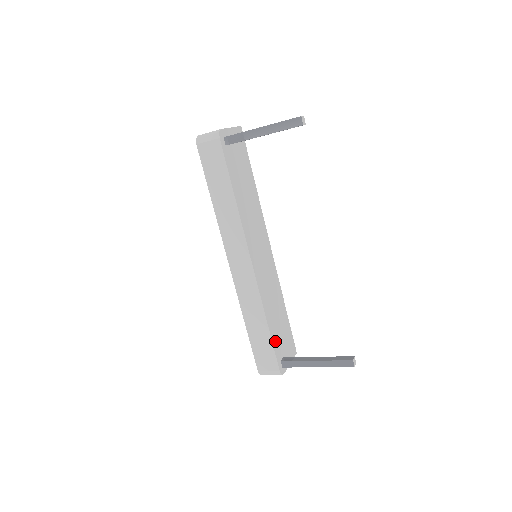
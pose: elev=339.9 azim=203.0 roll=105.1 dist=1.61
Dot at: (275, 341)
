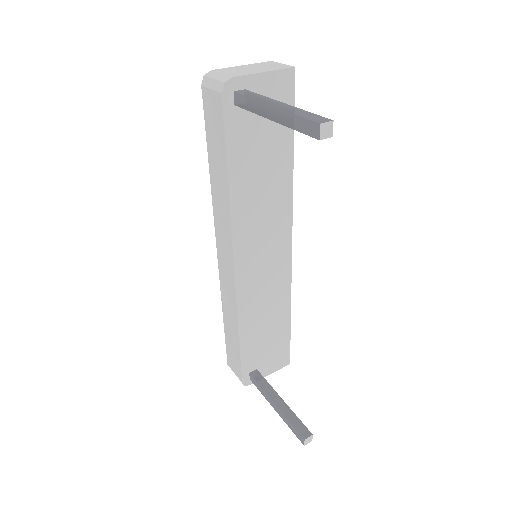
Dot at: (247, 353)
